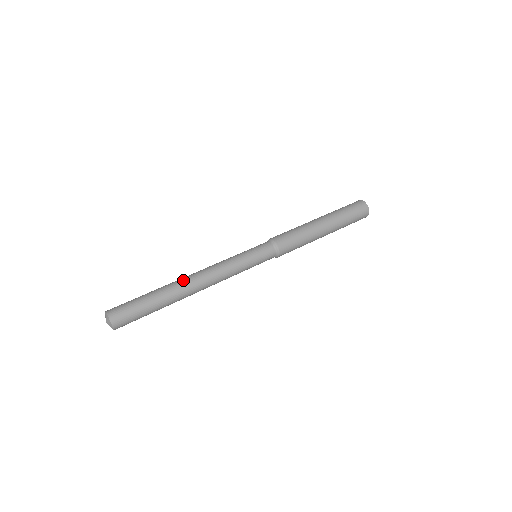
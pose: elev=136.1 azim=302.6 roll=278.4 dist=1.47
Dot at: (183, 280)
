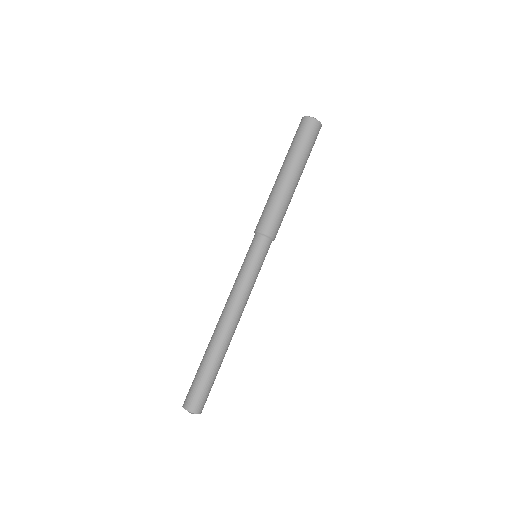
Dot at: (215, 332)
